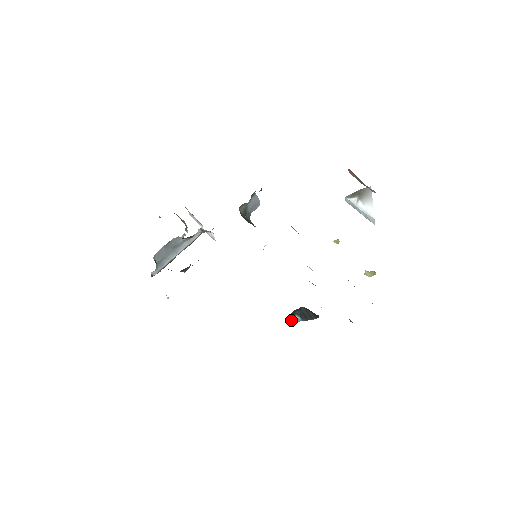
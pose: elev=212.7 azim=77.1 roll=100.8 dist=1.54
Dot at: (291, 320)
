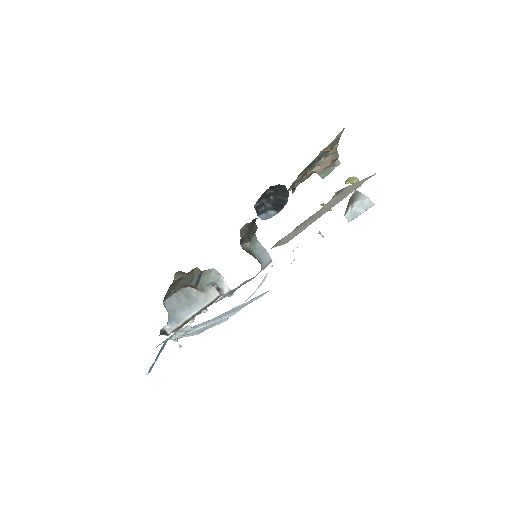
Dot at: (267, 218)
